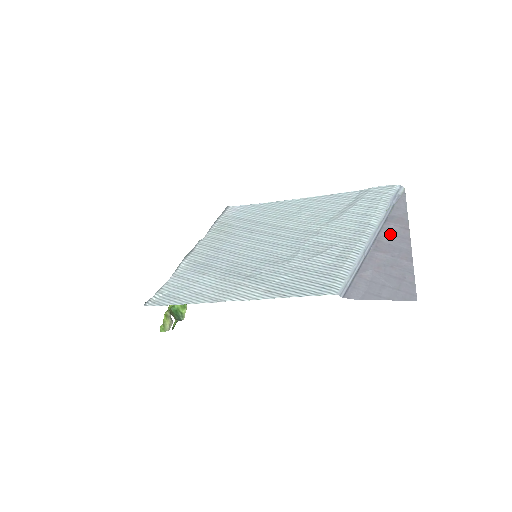
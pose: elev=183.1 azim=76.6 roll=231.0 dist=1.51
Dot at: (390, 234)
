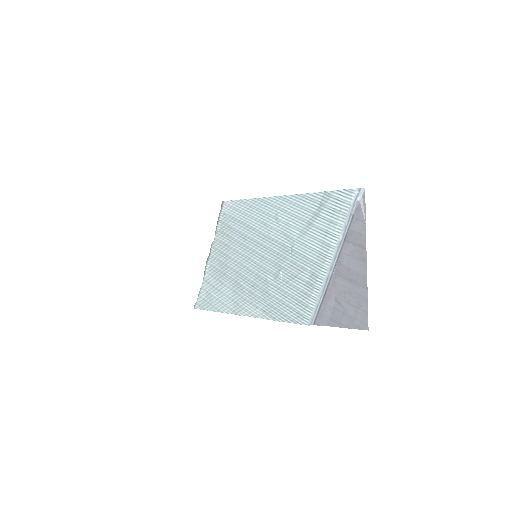
Dot at: (349, 255)
